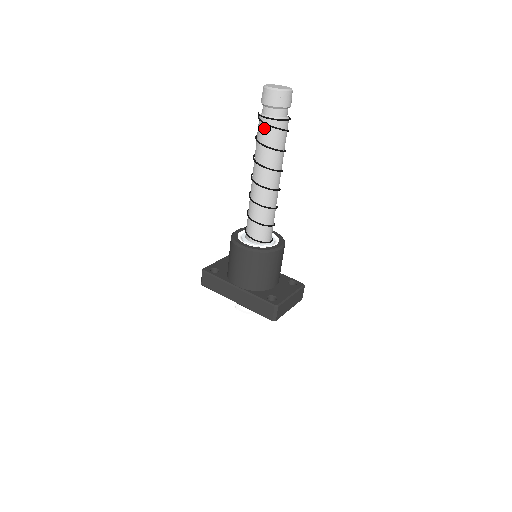
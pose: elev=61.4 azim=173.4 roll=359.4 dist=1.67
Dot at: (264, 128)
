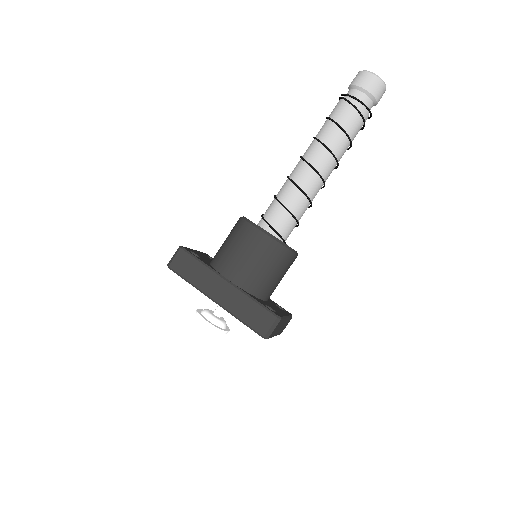
Dot at: (347, 109)
